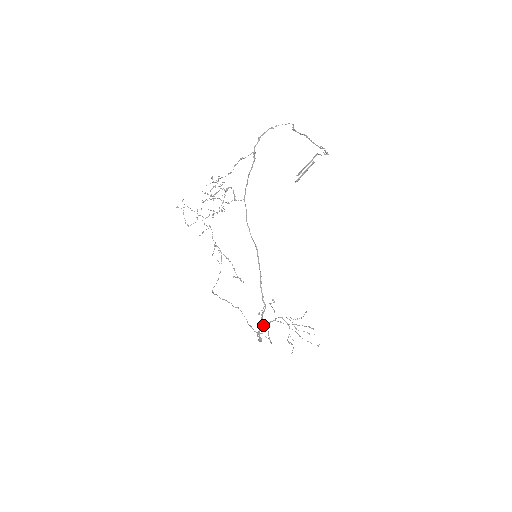
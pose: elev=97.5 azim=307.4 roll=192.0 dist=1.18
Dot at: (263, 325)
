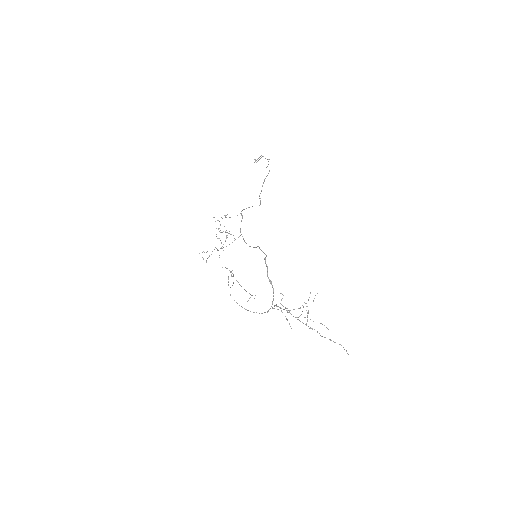
Dot at: occluded
